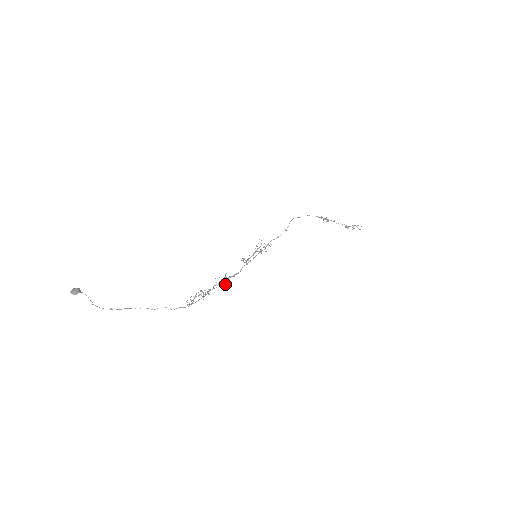
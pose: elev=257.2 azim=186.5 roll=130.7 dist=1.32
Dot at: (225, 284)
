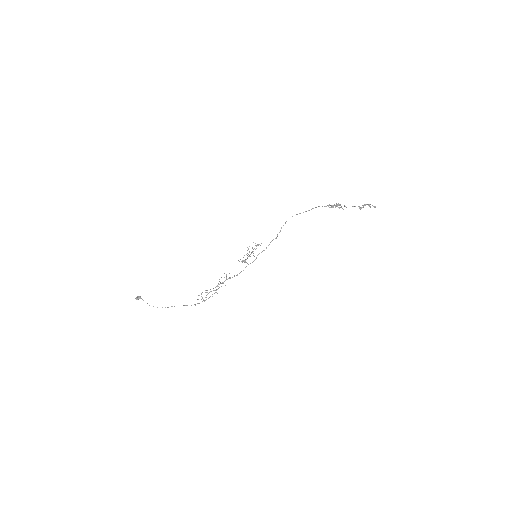
Dot at: (221, 283)
